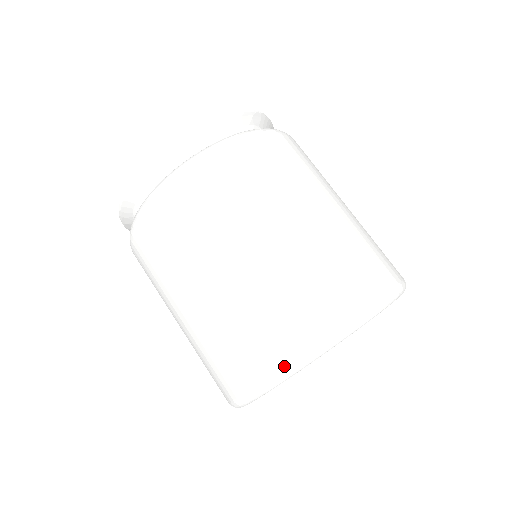
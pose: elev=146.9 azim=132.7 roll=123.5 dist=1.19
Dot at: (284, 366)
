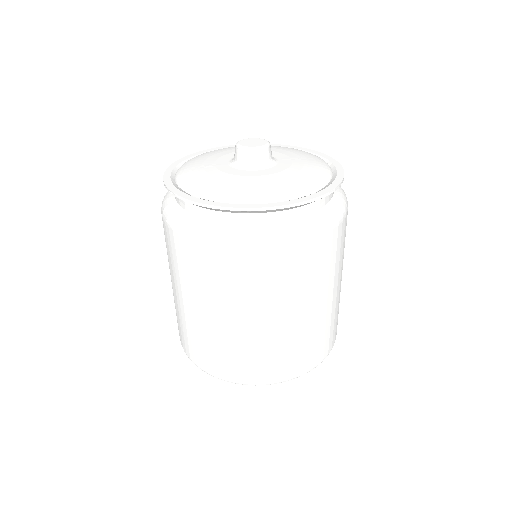
Dot at: (322, 361)
